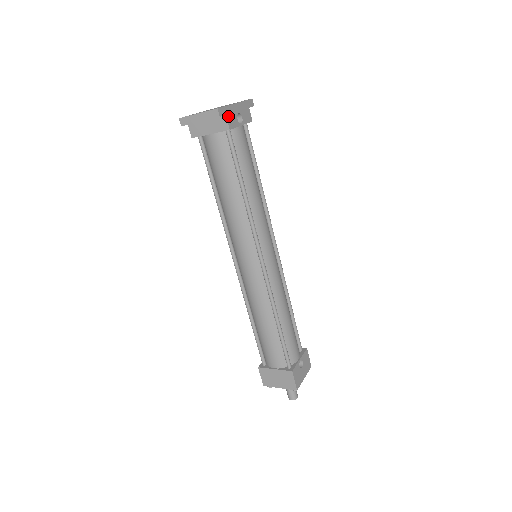
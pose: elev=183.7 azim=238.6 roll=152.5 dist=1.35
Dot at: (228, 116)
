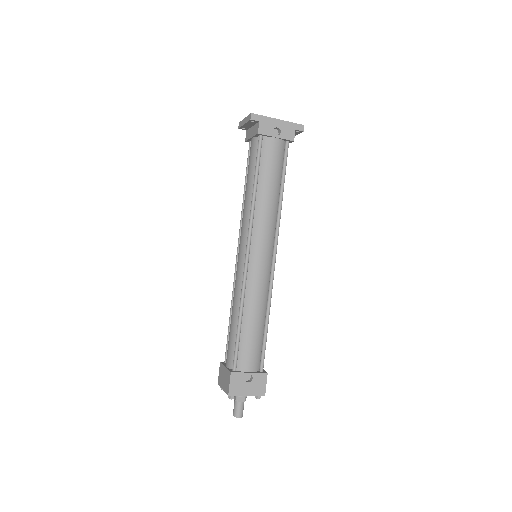
Dot at: (262, 124)
